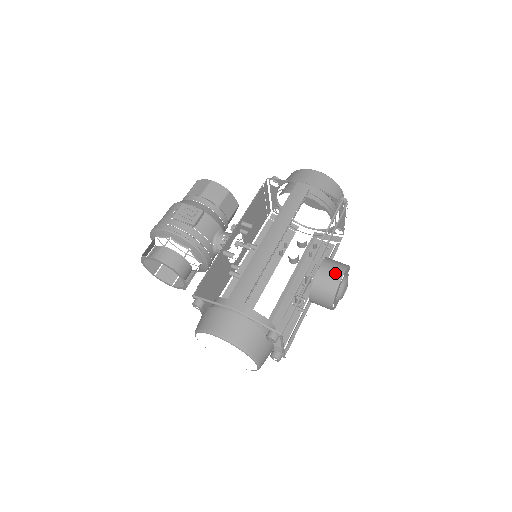
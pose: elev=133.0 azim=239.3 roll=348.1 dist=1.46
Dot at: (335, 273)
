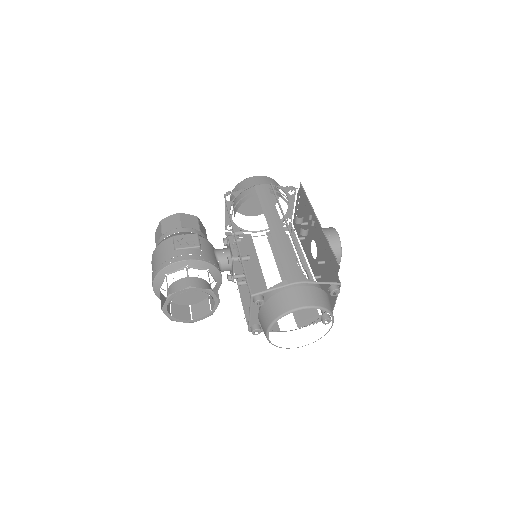
Dot at: (331, 233)
